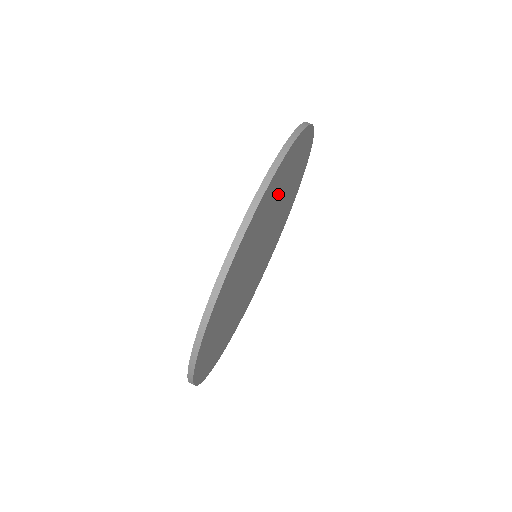
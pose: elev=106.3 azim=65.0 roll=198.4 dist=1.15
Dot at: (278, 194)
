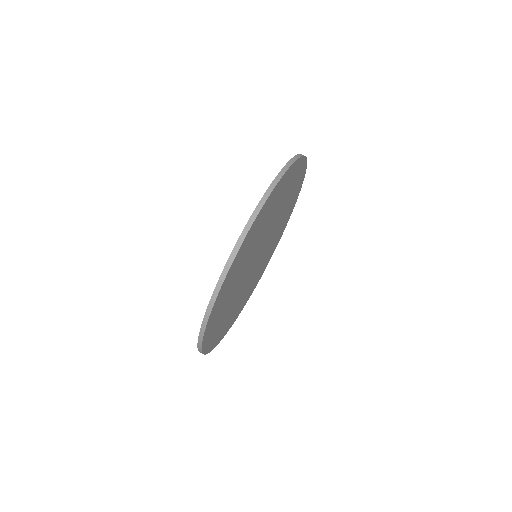
Dot at: (252, 244)
